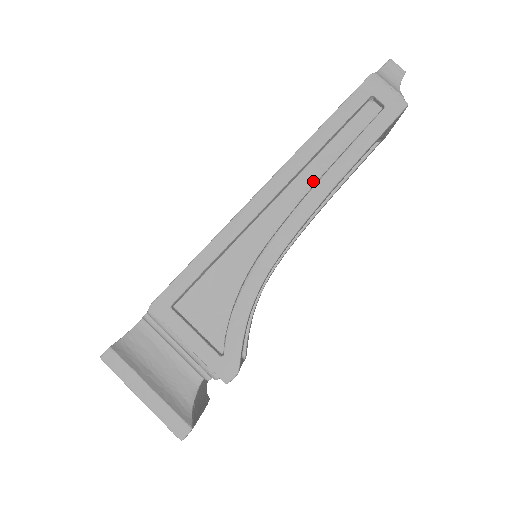
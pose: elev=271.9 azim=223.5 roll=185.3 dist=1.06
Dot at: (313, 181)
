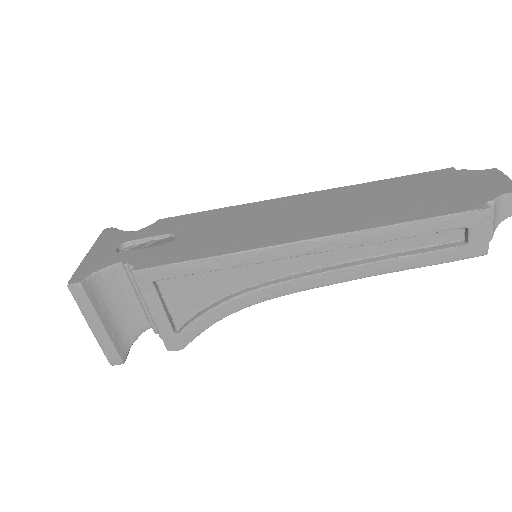
Dot at: (350, 259)
